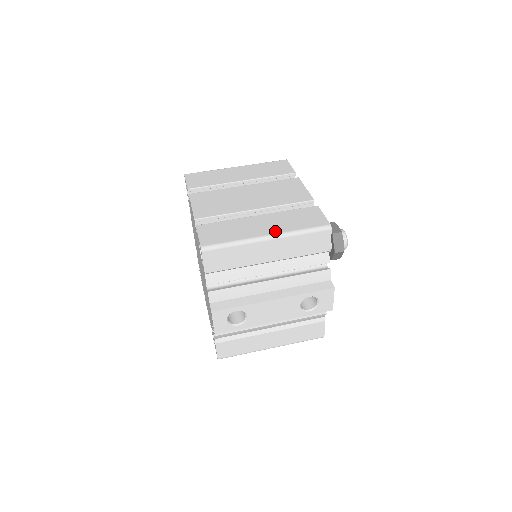
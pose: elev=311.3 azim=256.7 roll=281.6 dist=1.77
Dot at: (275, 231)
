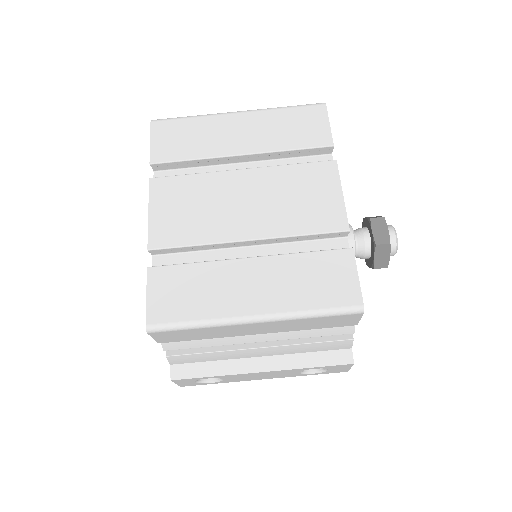
Dot at: (269, 307)
